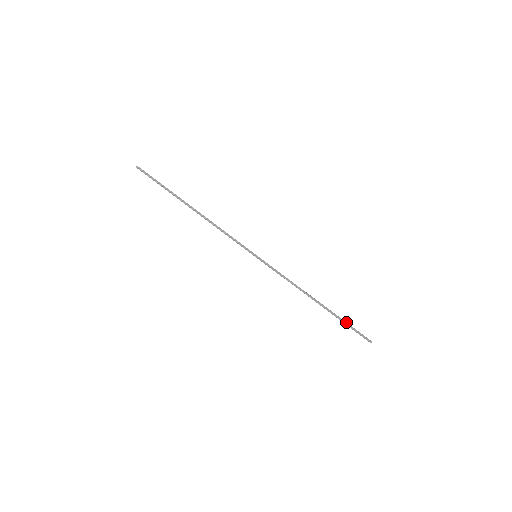
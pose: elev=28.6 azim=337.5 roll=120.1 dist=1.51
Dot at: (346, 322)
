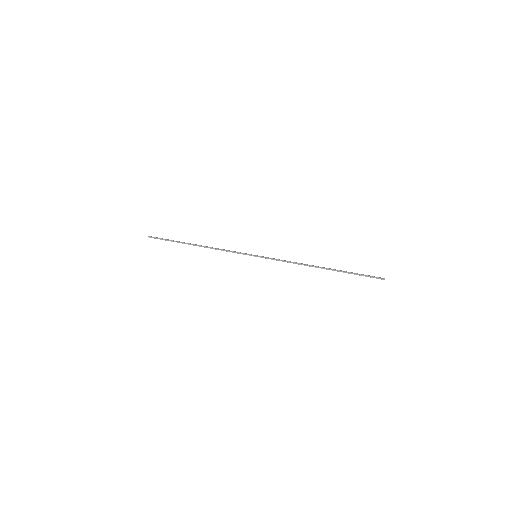
Dot at: (354, 273)
